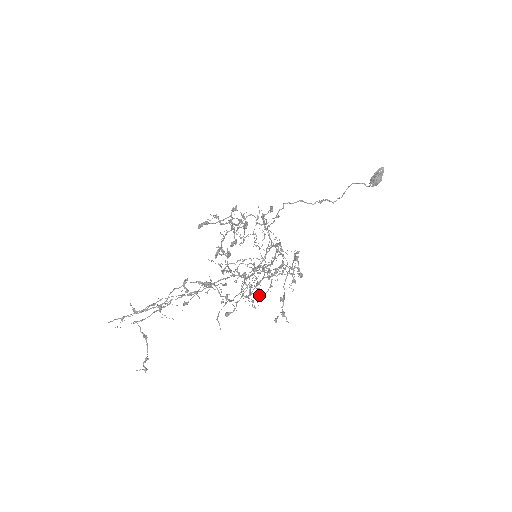
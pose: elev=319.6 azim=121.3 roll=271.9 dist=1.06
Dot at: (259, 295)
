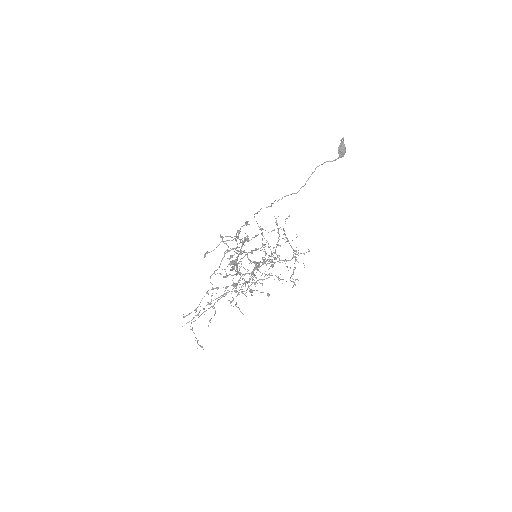
Dot at: occluded
